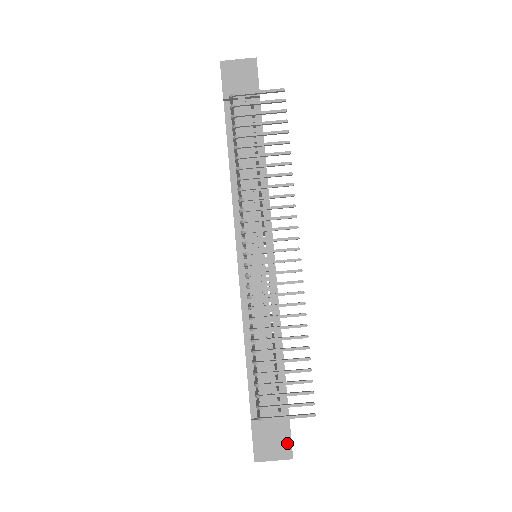
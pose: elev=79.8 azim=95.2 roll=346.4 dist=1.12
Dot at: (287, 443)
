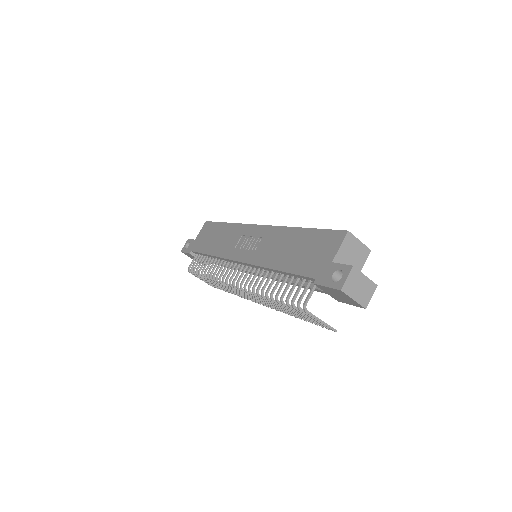
Dot at: occluded
